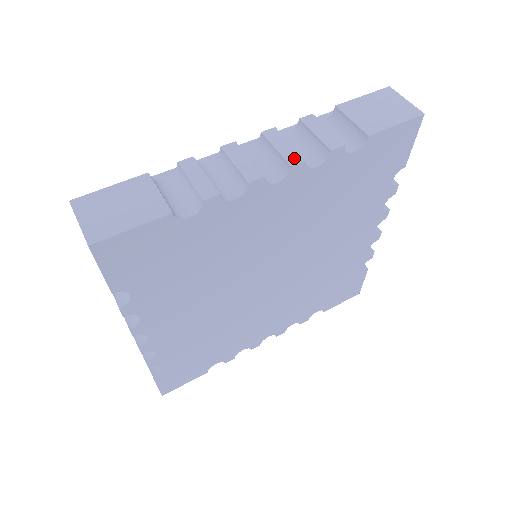
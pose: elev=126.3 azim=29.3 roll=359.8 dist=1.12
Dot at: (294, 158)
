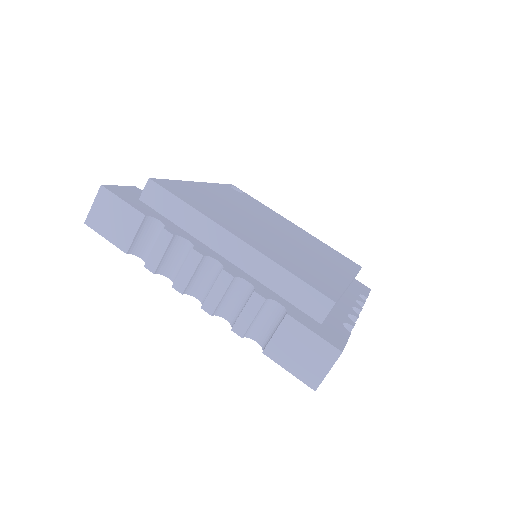
Dot at: (209, 307)
